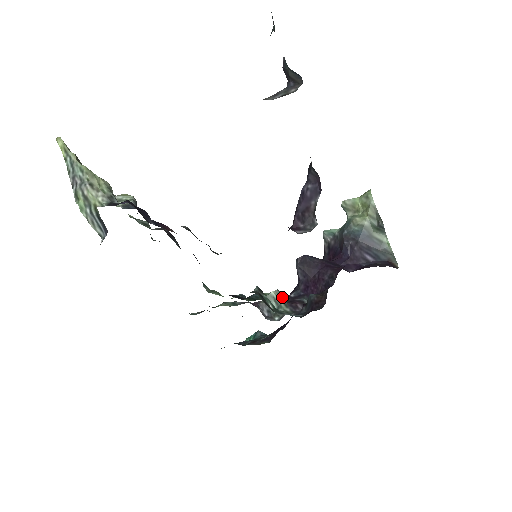
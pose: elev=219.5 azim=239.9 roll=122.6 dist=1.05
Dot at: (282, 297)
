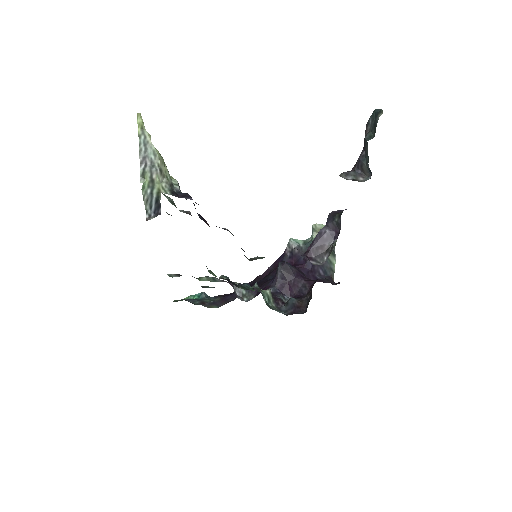
Dot at: occluded
